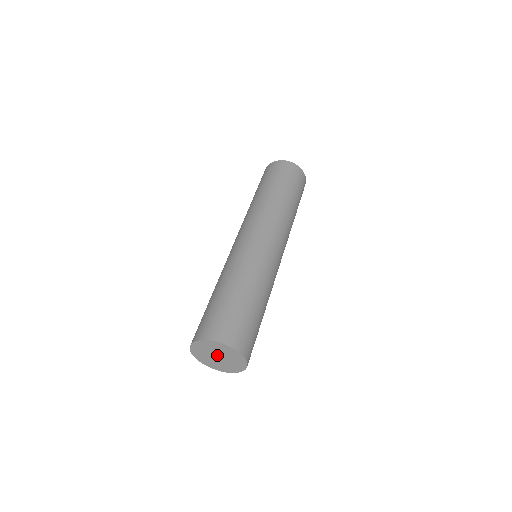
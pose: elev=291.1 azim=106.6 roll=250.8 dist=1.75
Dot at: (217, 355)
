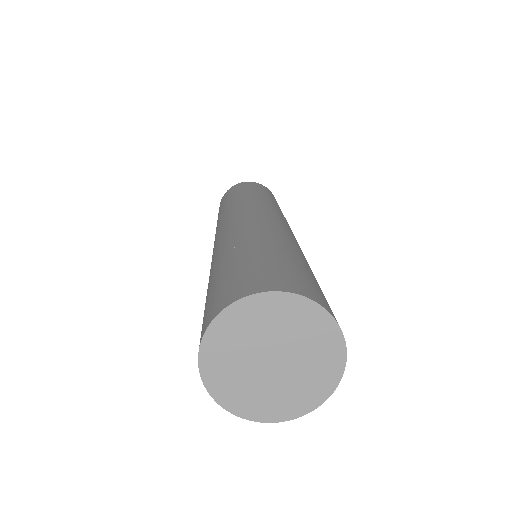
Dot at: (268, 354)
